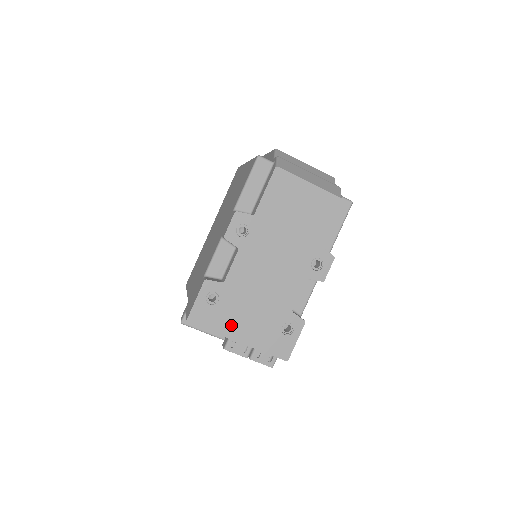
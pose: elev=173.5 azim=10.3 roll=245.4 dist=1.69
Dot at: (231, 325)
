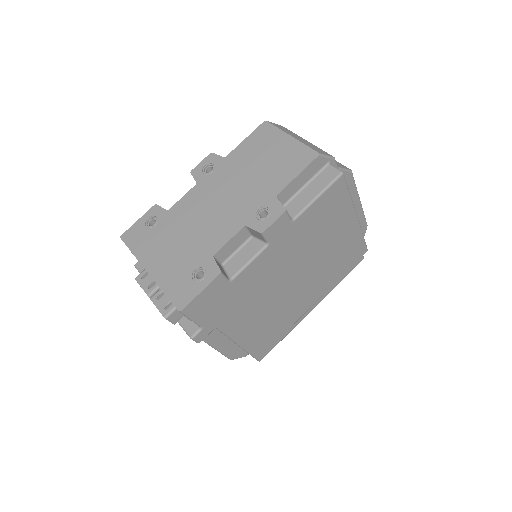
Dot at: (151, 252)
